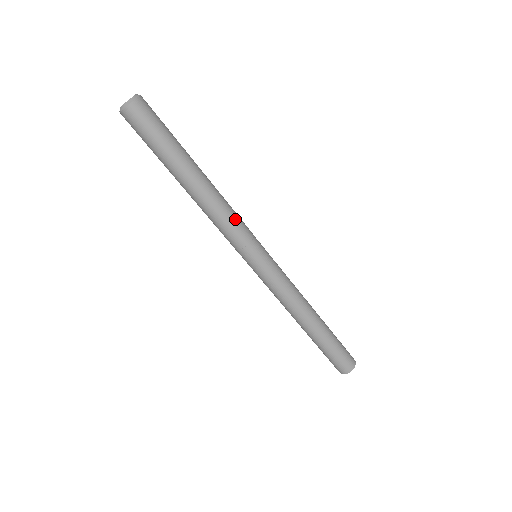
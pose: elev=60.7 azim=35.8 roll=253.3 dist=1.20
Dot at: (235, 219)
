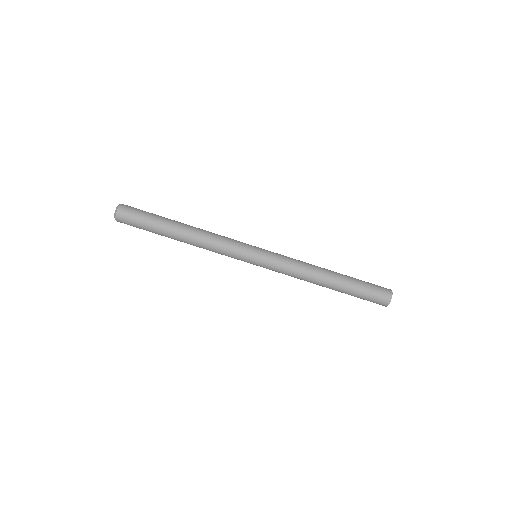
Dot at: (221, 244)
